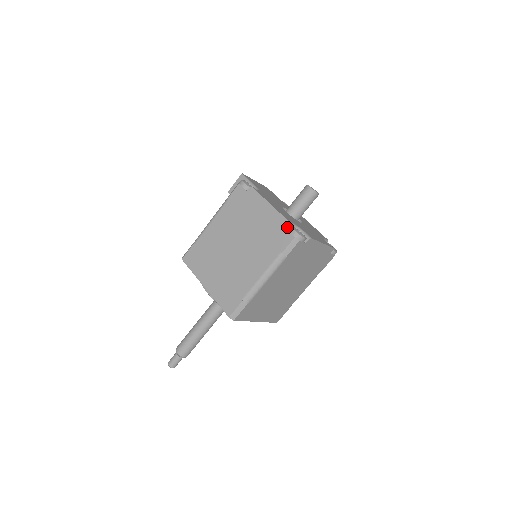
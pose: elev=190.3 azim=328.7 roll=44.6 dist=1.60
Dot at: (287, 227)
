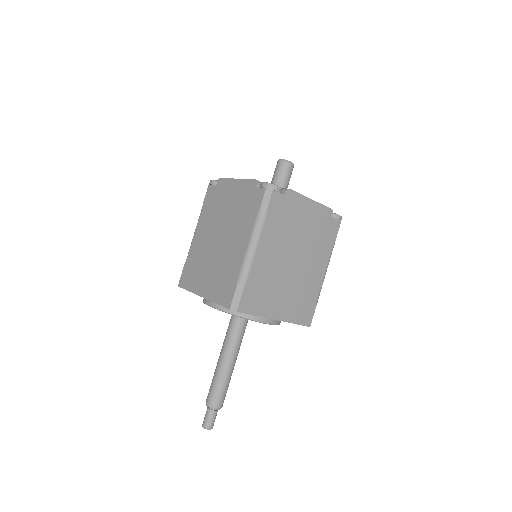
Dot at: (258, 186)
